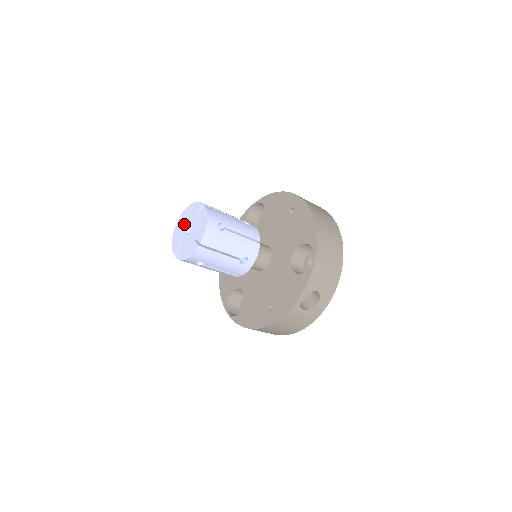
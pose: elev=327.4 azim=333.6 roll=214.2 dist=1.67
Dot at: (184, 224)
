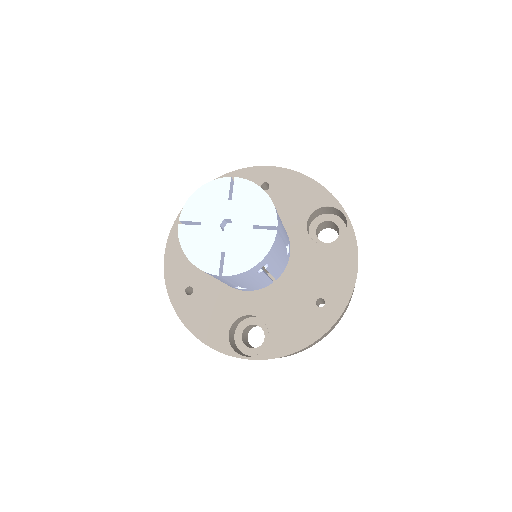
Dot at: (204, 223)
